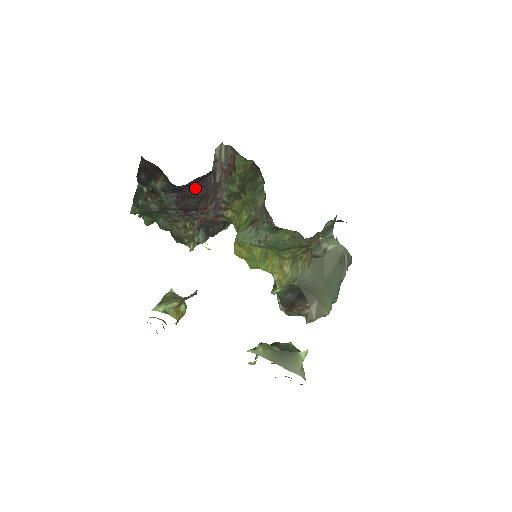
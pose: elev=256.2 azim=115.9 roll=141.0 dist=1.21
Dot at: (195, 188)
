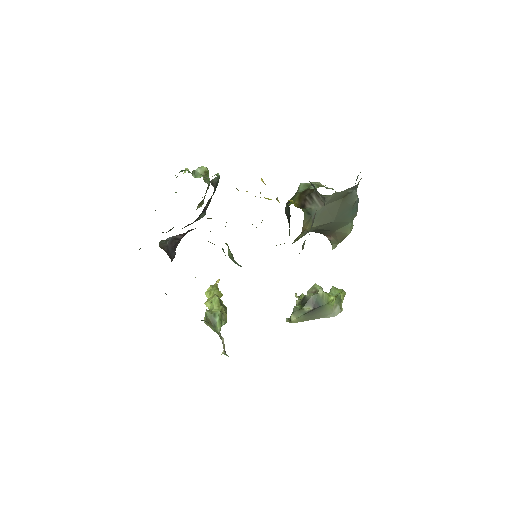
Dot at: occluded
